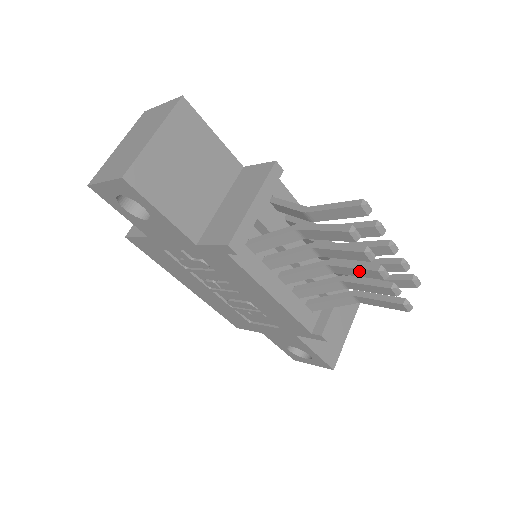
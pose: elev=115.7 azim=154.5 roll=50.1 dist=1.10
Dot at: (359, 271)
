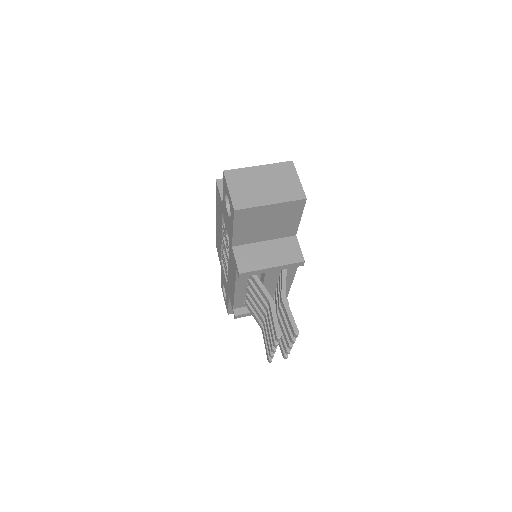
Dot at: (270, 336)
